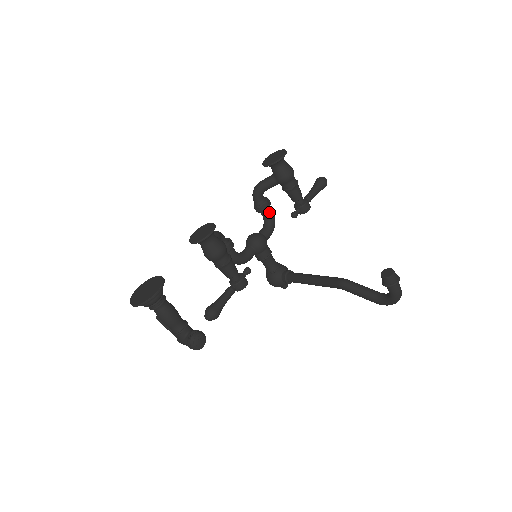
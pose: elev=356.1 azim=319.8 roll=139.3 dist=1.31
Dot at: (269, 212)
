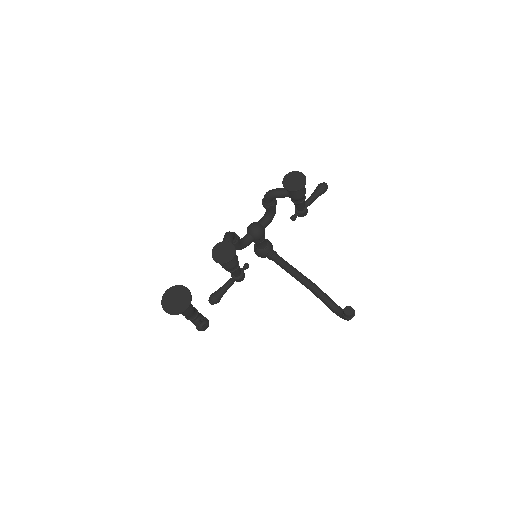
Dot at: (273, 209)
